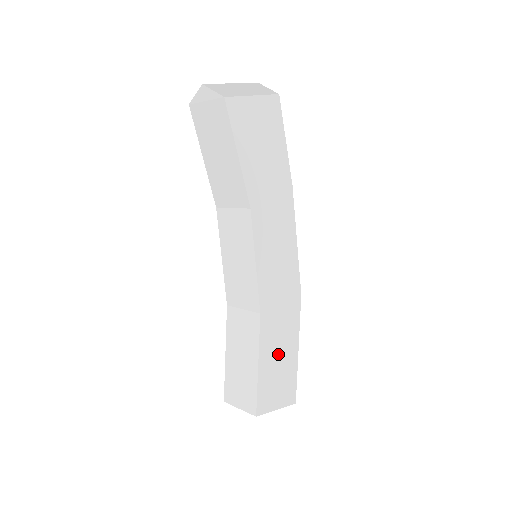
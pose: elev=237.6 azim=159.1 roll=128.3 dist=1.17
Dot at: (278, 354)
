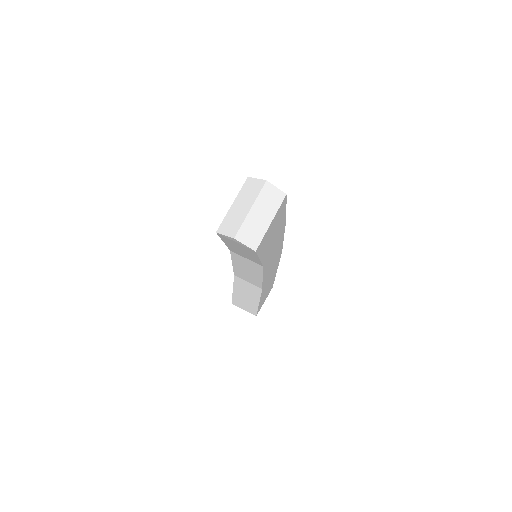
Dot at: occluded
